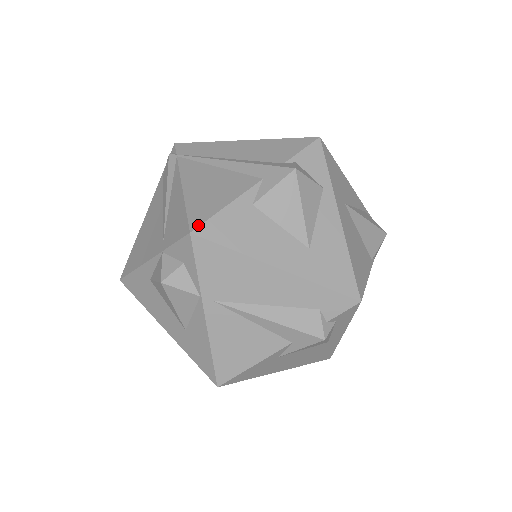
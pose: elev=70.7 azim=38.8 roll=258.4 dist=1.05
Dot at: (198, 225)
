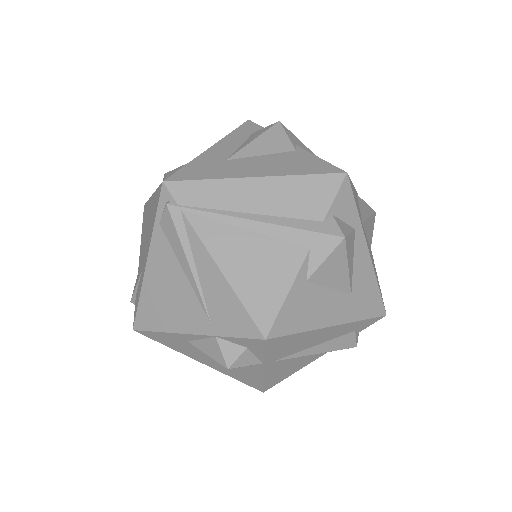
Dot at: (269, 328)
